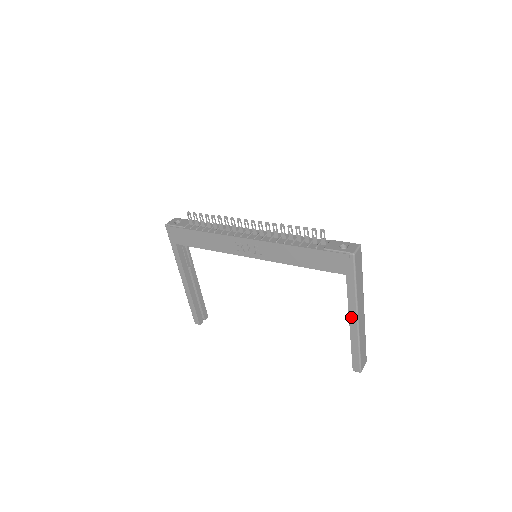
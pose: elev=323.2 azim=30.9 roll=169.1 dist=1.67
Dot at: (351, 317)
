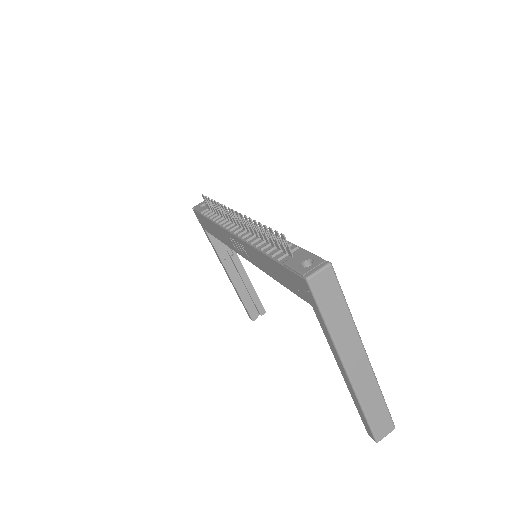
Dot at: (339, 365)
